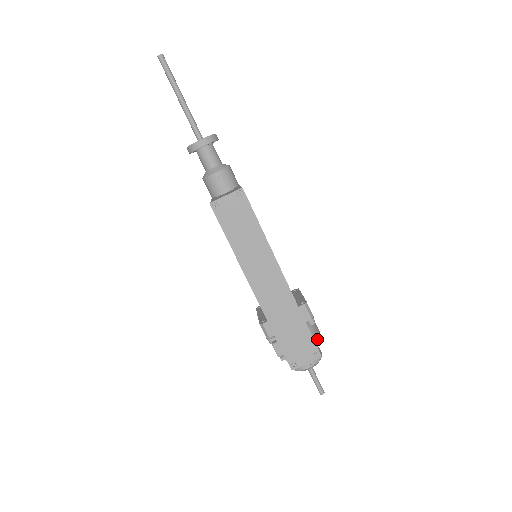
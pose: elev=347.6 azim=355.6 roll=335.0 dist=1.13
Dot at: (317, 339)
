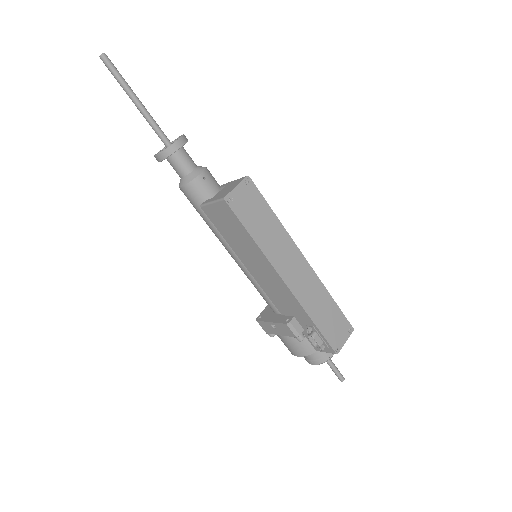
Dot at: occluded
